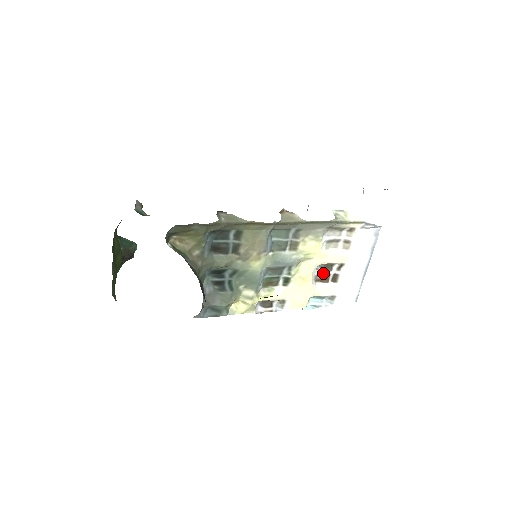
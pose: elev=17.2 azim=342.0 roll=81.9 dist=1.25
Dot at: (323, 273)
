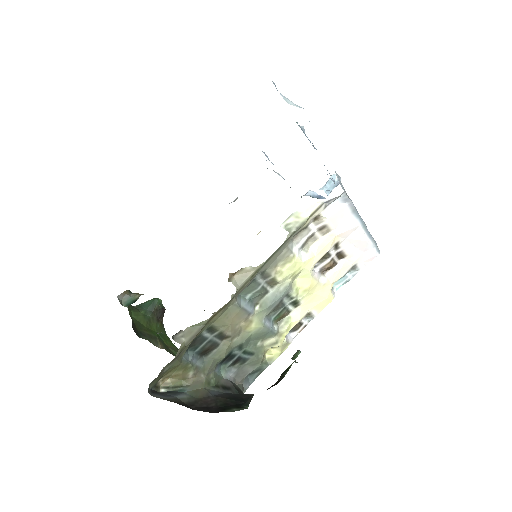
Dot at: (324, 264)
